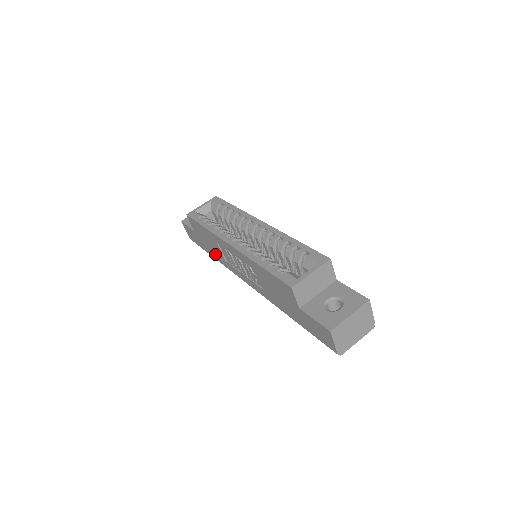
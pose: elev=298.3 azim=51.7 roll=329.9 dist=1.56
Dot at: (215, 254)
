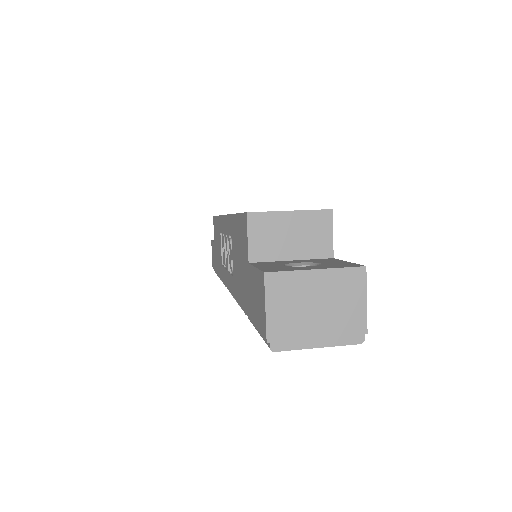
Dot at: (219, 265)
